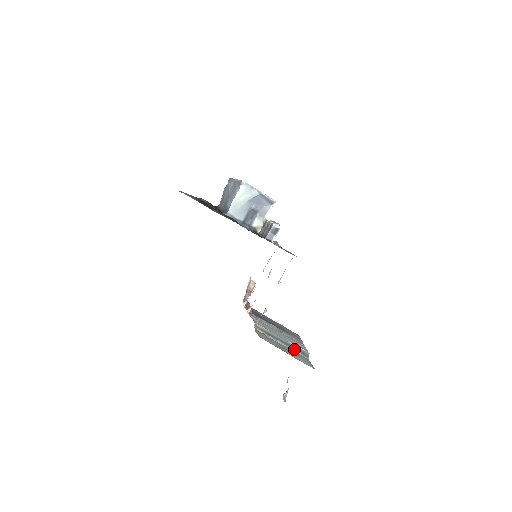
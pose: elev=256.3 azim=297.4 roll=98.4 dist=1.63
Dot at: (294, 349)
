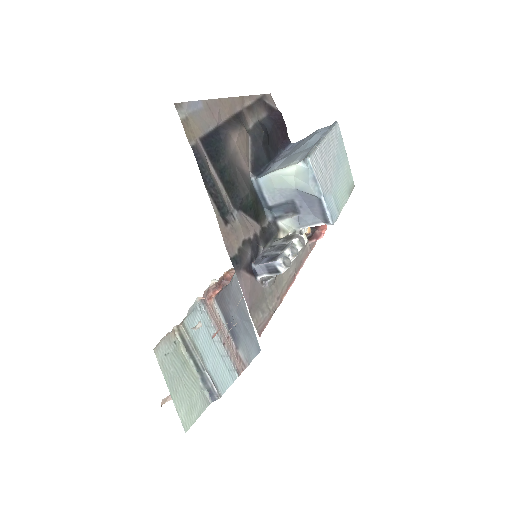
Dot at: (203, 382)
